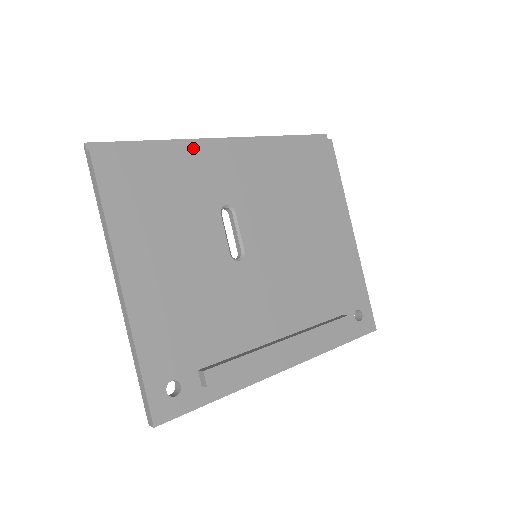
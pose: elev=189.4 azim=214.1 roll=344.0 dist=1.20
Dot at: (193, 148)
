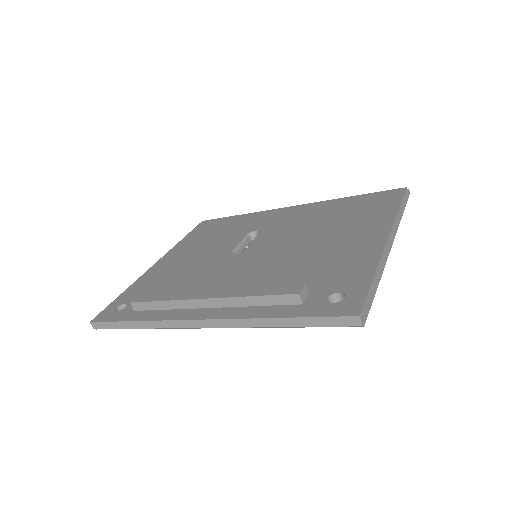
Dot at: (259, 213)
